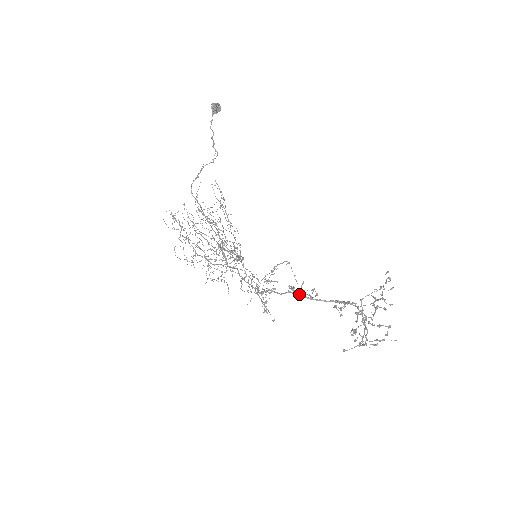
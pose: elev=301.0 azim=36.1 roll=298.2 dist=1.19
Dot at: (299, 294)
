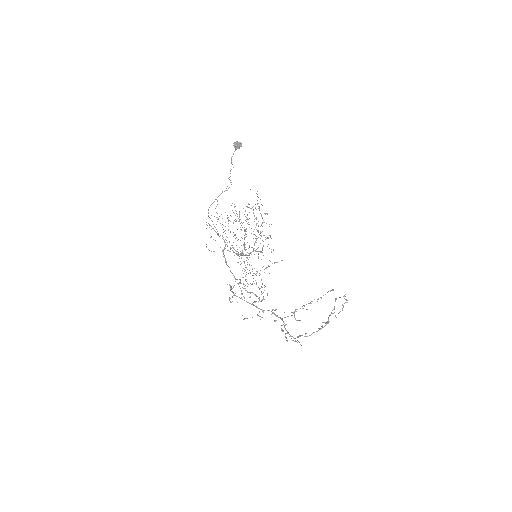
Dot at: occluded
